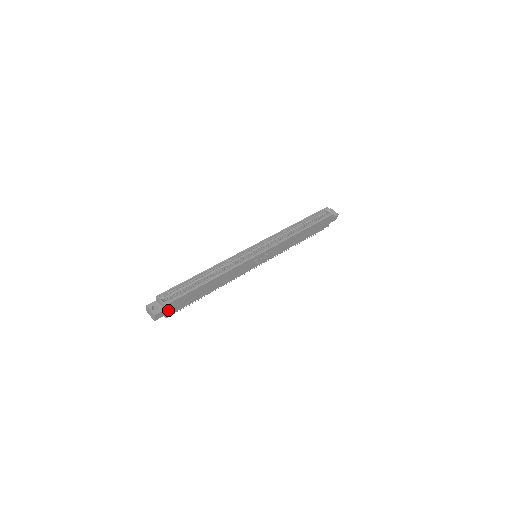
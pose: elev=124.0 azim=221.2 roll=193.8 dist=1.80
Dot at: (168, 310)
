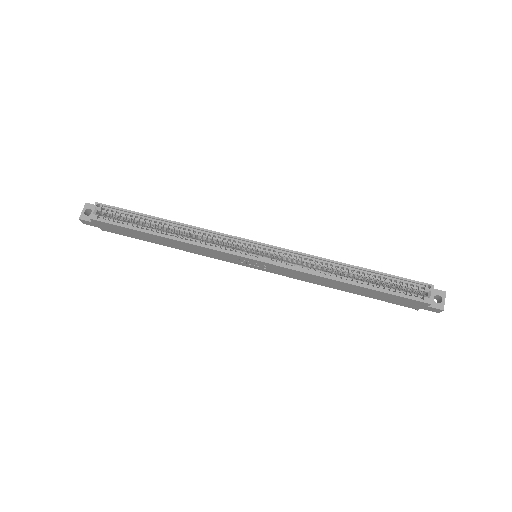
Dot at: (100, 225)
